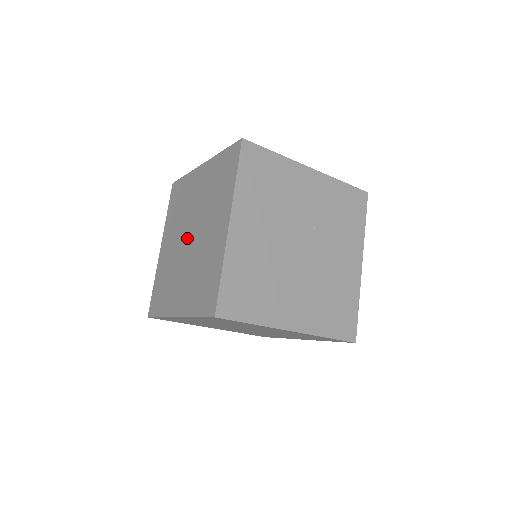
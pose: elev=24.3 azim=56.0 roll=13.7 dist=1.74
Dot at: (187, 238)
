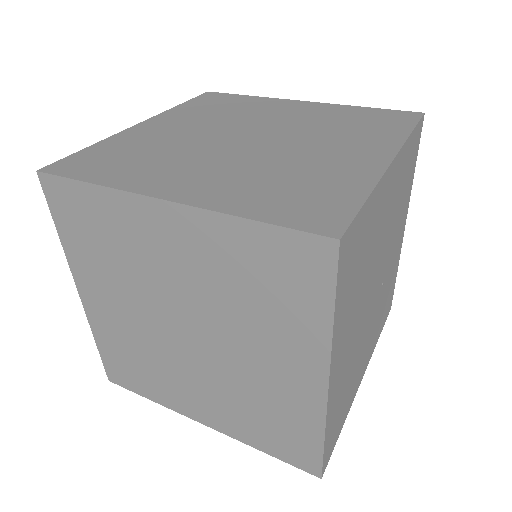
Dot at: (242, 137)
